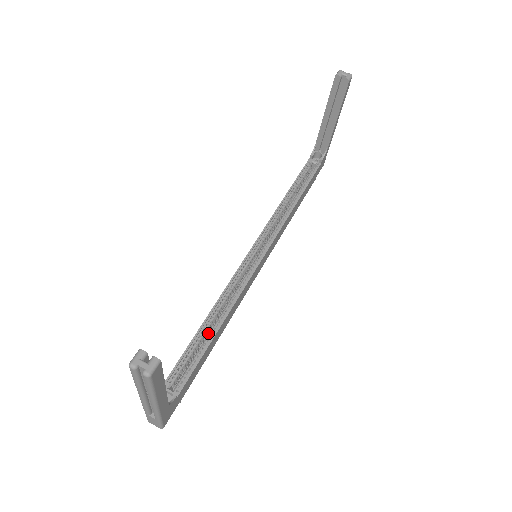
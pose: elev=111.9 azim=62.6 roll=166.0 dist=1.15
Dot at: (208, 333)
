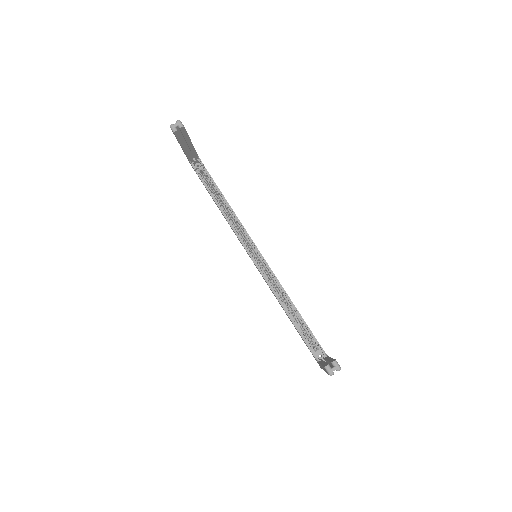
Dot at: (292, 313)
